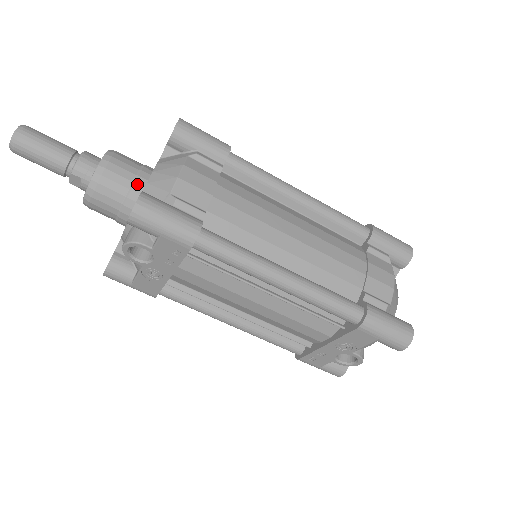
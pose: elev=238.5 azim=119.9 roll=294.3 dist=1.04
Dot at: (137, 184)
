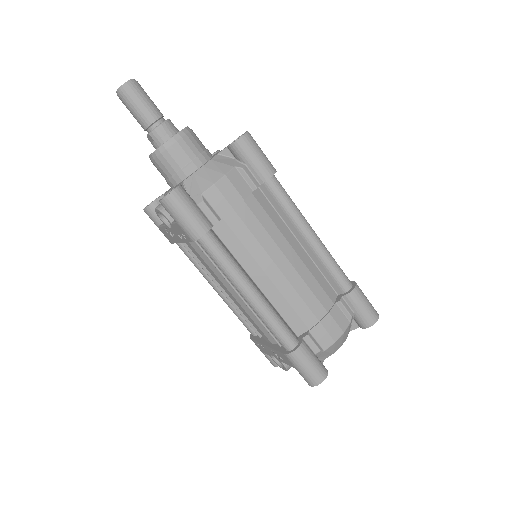
Dot at: (188, 168)
